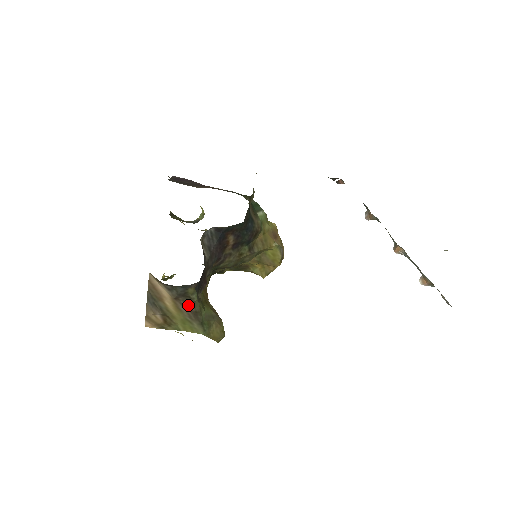
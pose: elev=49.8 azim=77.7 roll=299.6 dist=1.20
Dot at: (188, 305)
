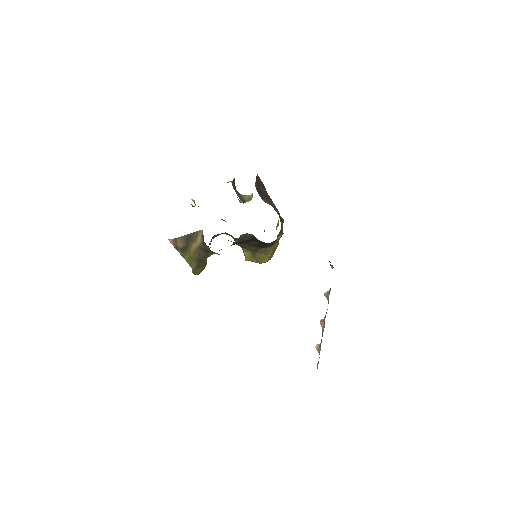
Dot at: (202, 255)
